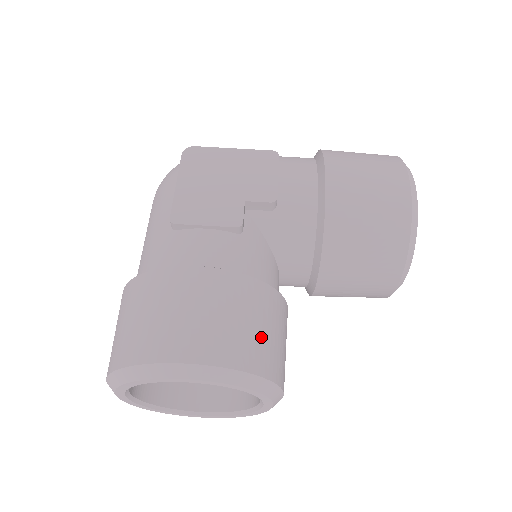
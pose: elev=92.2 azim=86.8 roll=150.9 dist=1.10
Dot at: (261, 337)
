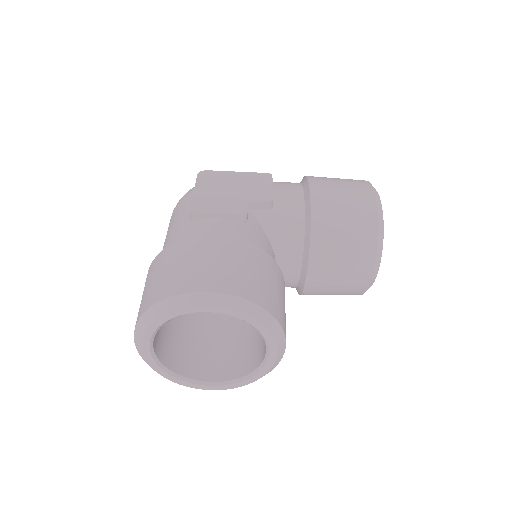
Dot at: (266, 286)
